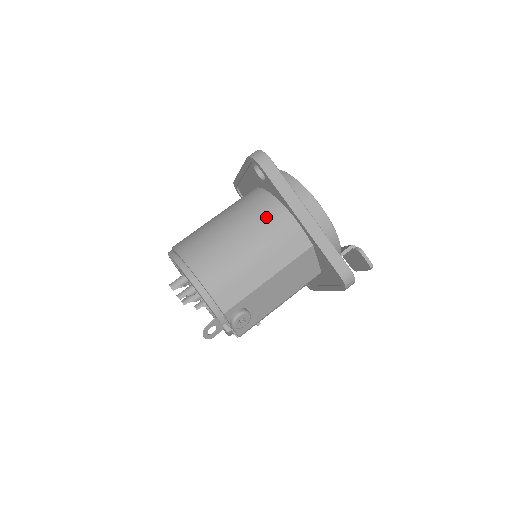
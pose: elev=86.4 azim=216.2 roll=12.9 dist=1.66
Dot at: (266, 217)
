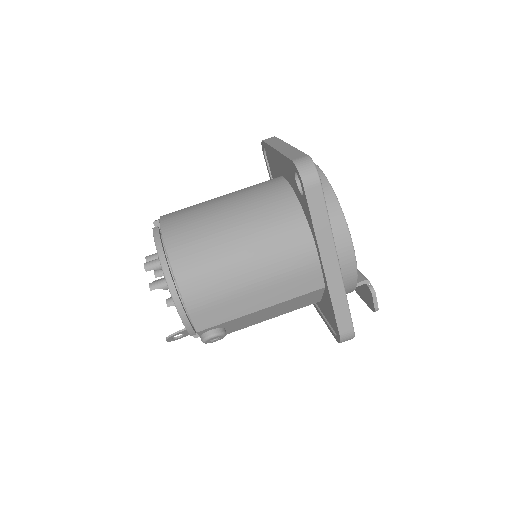
Dot at: (285, 241)
